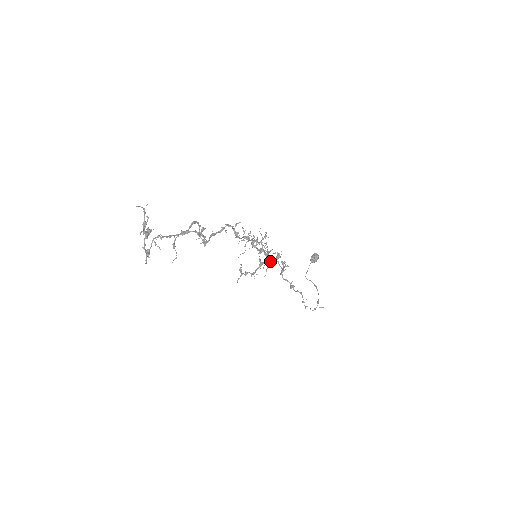
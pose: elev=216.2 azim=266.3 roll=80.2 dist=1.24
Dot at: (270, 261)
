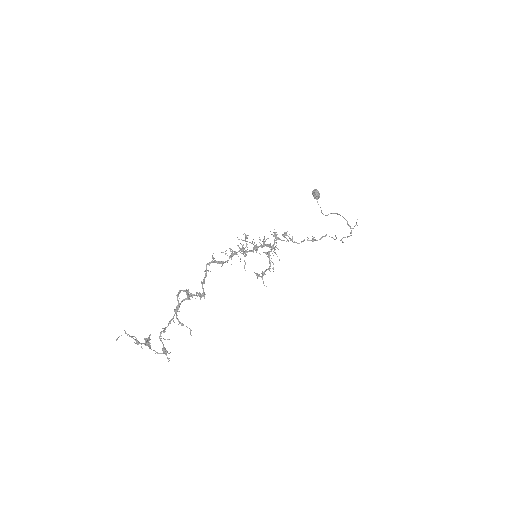
Dot at: (272, 246)
